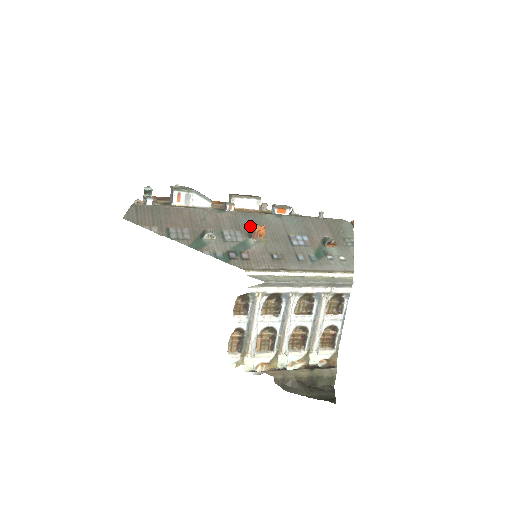
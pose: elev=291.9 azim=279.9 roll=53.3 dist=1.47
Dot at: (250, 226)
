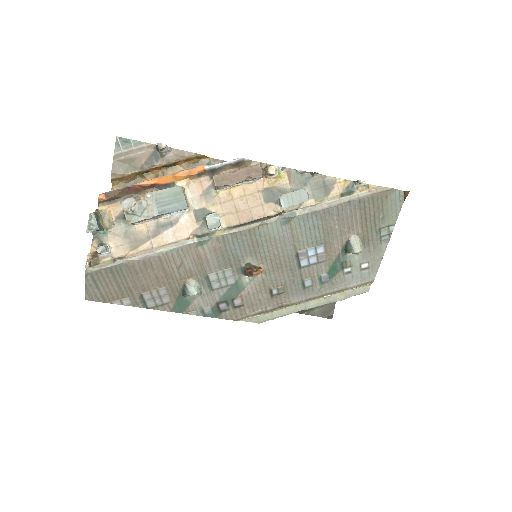
Dot at: (244, 255)
